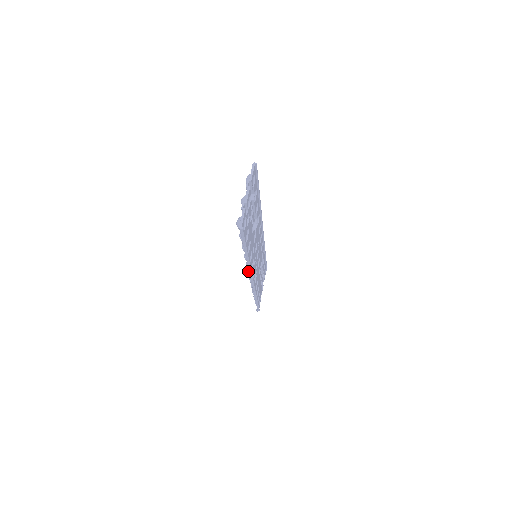
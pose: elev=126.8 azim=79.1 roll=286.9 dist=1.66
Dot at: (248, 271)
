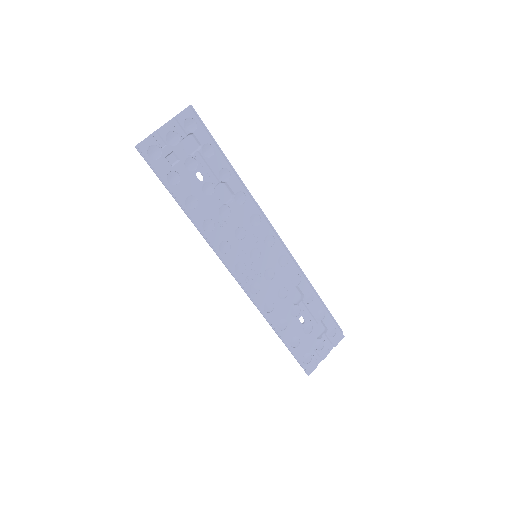
Dot at: occluded
